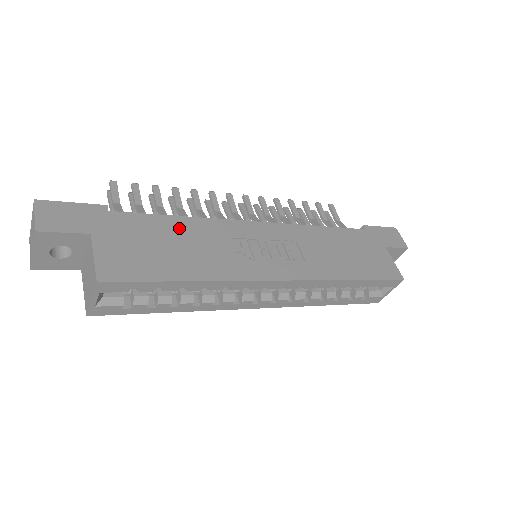
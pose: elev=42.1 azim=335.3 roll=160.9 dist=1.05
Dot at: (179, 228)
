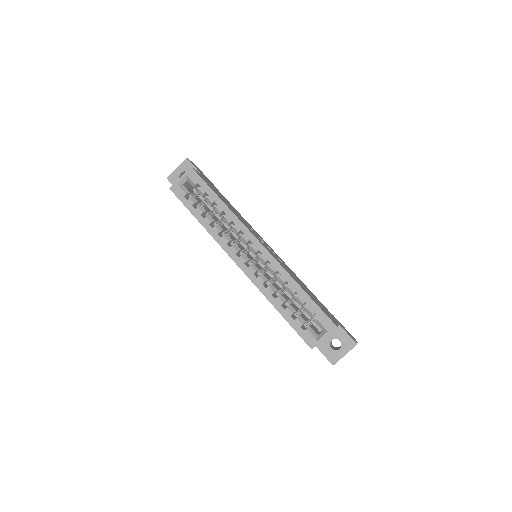
Dot at: (233, 207)
